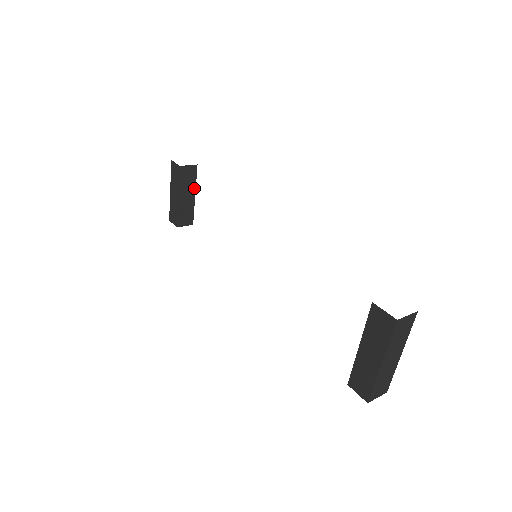
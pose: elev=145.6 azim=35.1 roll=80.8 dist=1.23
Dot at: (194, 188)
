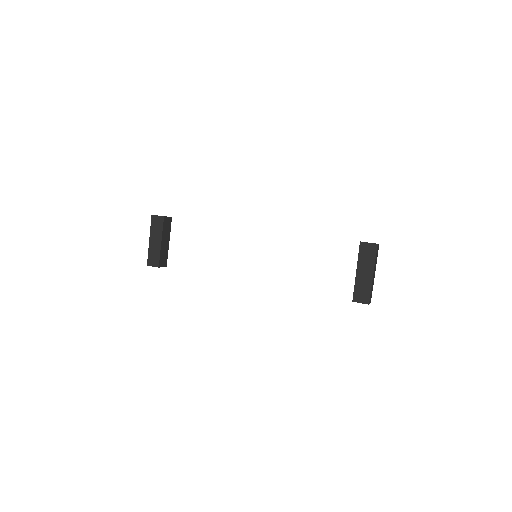
Dot at: (169, 236)
